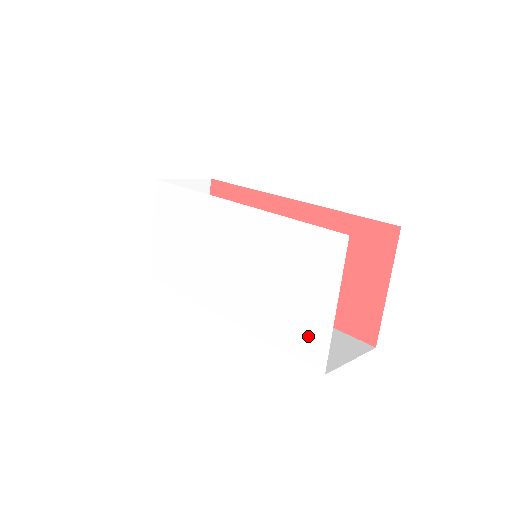
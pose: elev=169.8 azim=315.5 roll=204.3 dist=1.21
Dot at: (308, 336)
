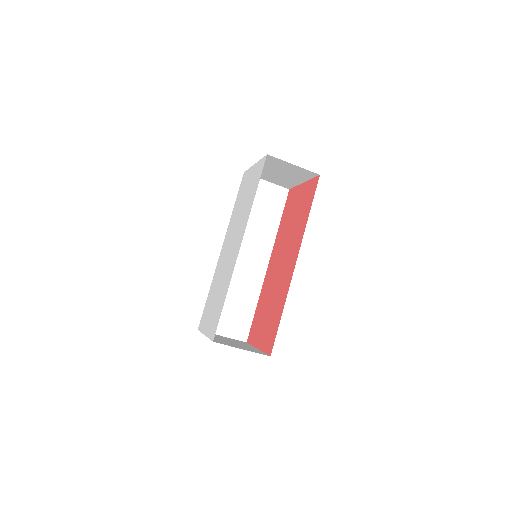
Dot at: (257, 173)
